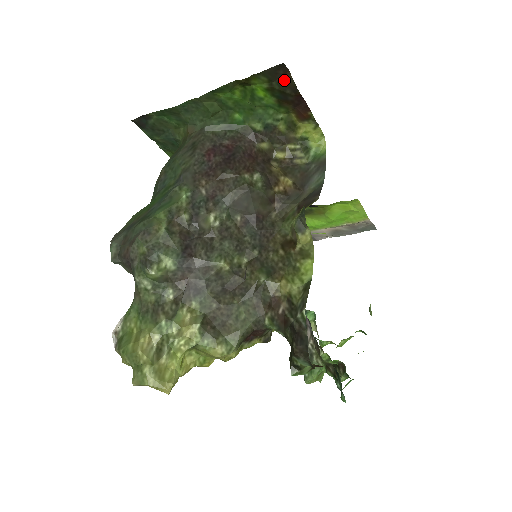
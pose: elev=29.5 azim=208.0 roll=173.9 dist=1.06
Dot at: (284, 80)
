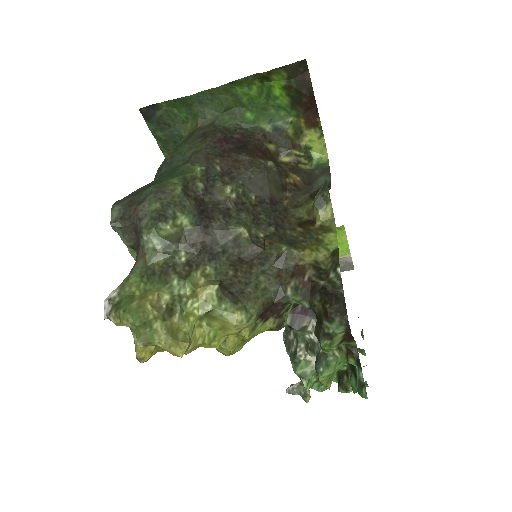
Dot at: (302, 79)
